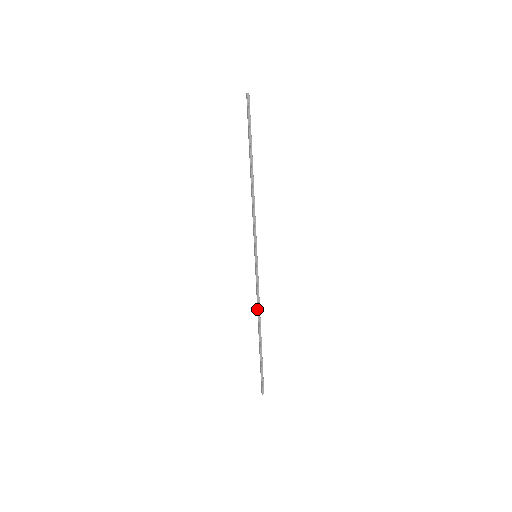
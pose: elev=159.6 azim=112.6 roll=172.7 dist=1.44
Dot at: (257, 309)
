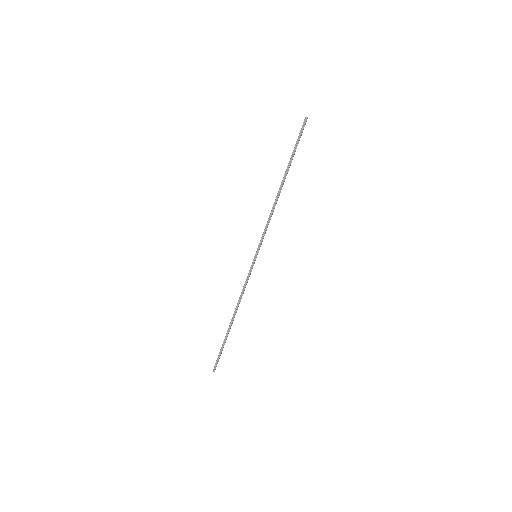
Dot at: (239, 300)
